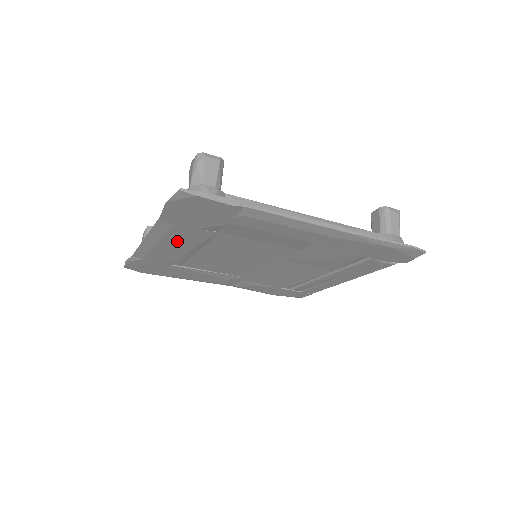
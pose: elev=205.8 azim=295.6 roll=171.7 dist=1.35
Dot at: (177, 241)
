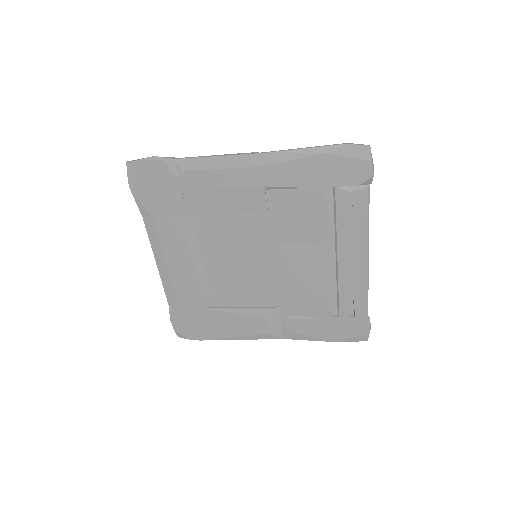
Dot at: (175, 250)
